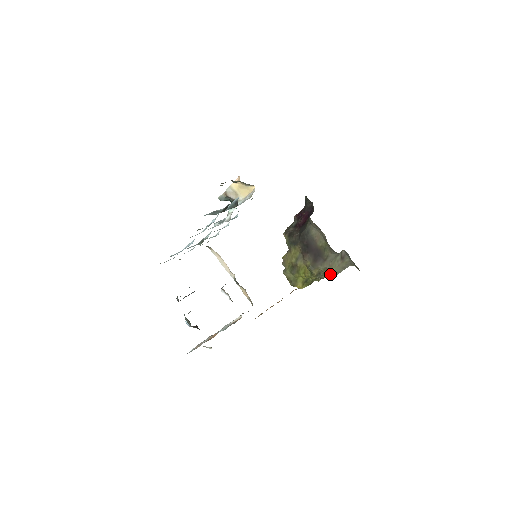
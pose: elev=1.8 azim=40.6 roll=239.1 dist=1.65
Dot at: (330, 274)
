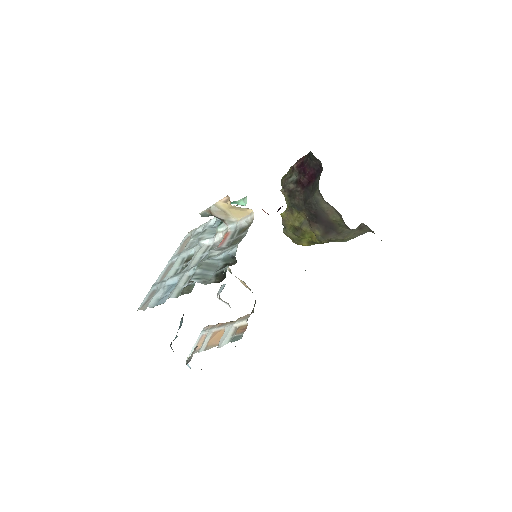
Dot at: (343, 240)
